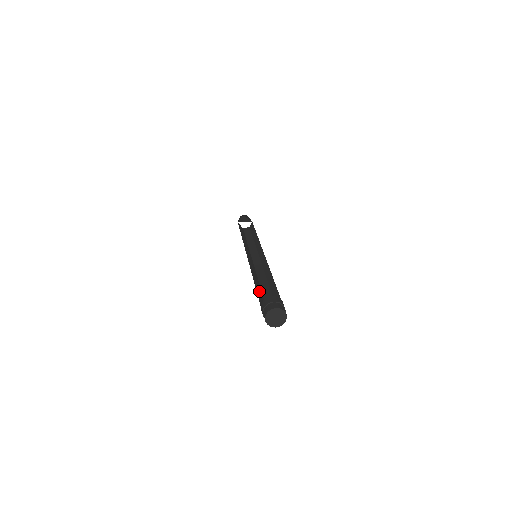
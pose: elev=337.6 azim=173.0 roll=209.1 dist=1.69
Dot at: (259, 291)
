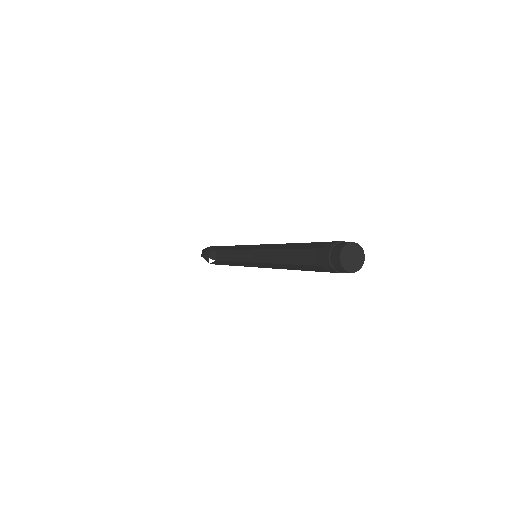
Dot at: occluded
